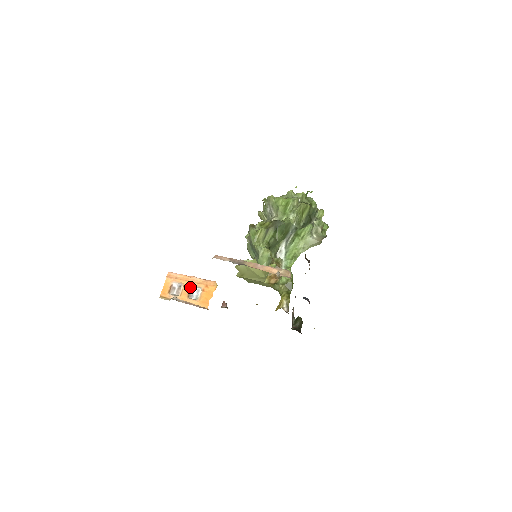
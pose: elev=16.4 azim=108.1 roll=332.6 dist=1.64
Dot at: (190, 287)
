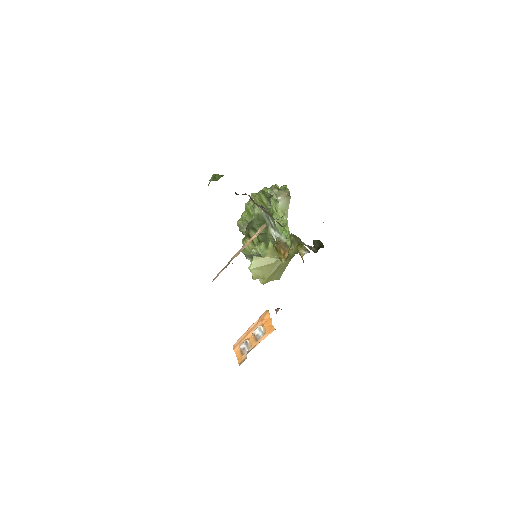
Dot at: (252, 334)
